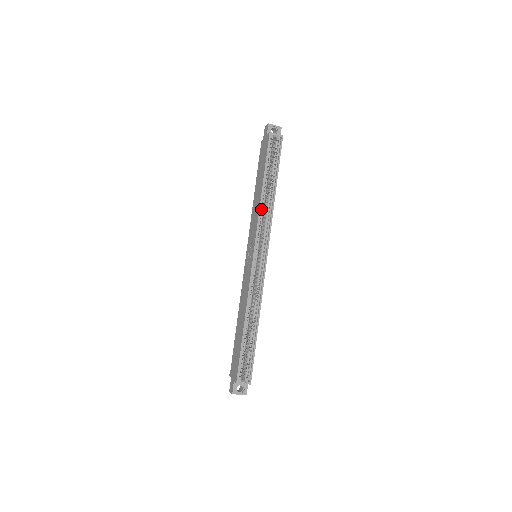
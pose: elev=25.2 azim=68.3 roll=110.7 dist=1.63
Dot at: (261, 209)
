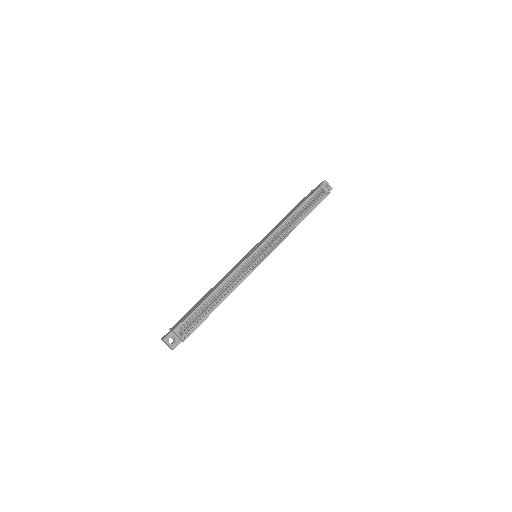
Dot at: (283, 225)
